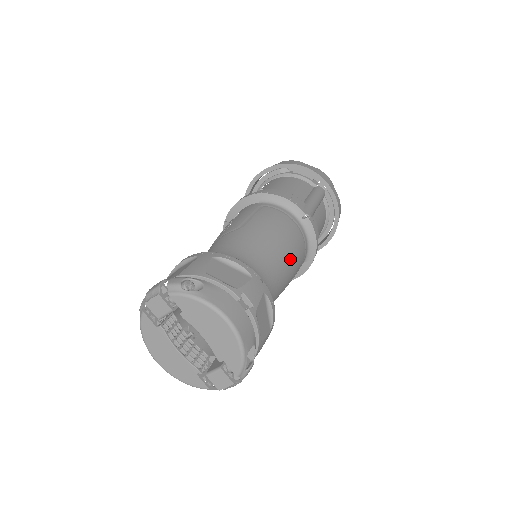
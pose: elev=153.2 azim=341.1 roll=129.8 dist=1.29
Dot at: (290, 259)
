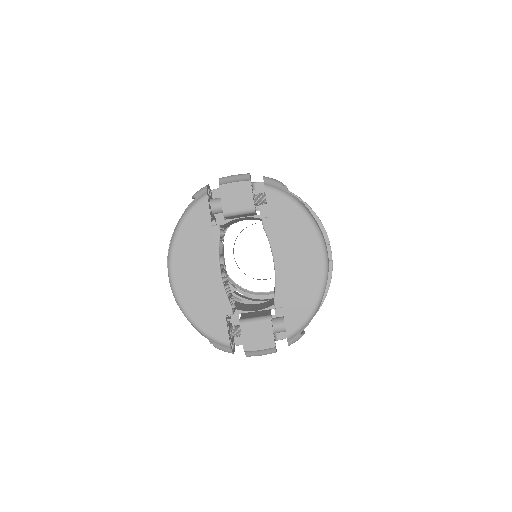
Dot at: occluded
